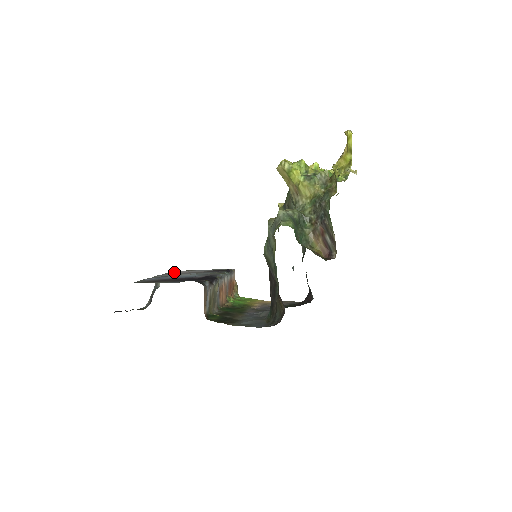
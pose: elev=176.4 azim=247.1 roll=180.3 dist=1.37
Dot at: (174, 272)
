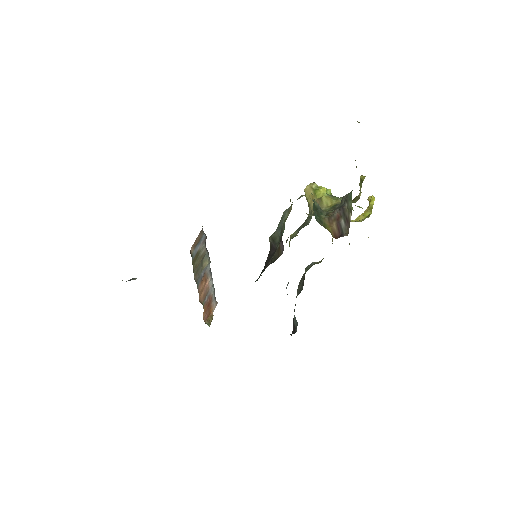
Dot at: occluded
